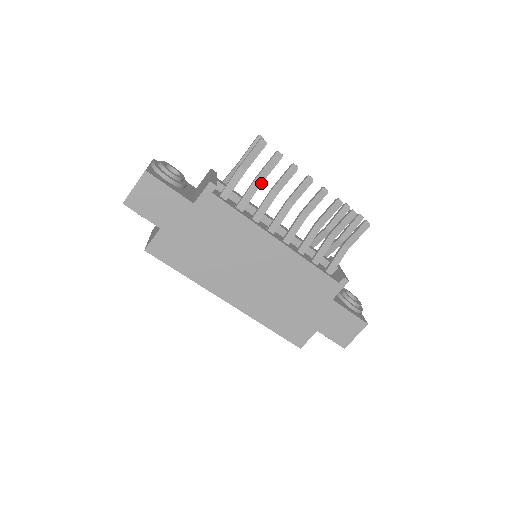
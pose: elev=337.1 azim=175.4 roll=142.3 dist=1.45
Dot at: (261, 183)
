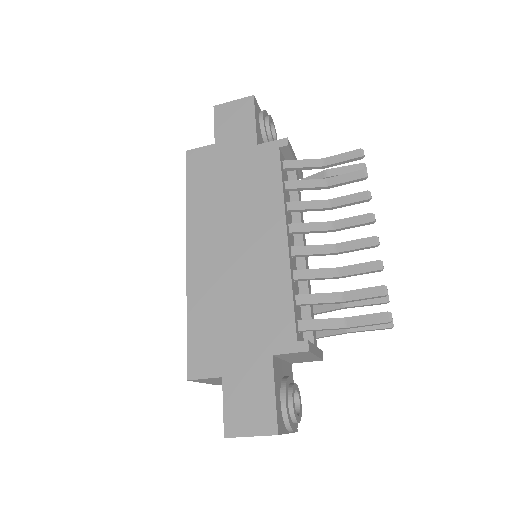
Dot at: (326, 186)
